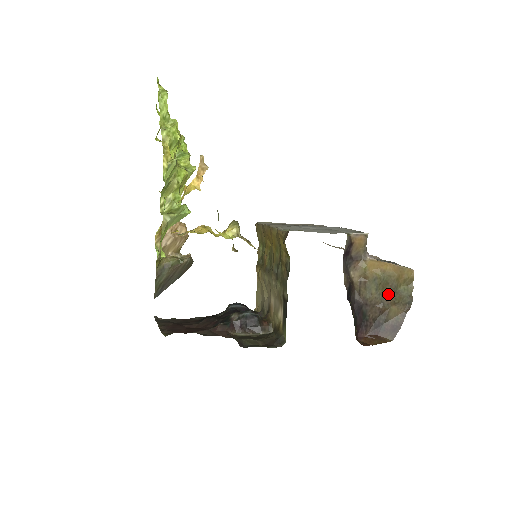
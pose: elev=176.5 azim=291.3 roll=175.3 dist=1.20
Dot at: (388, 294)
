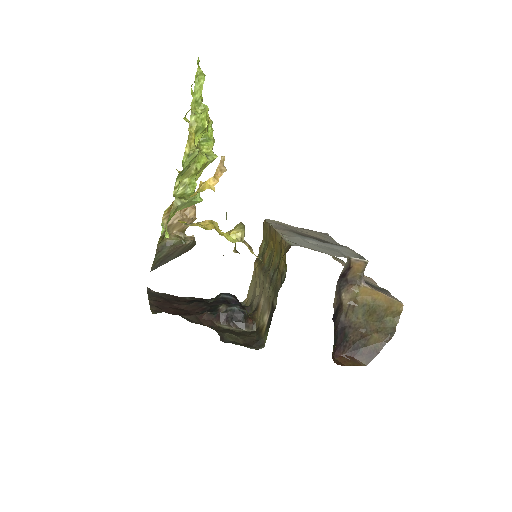
Dot at: (373, 321)
